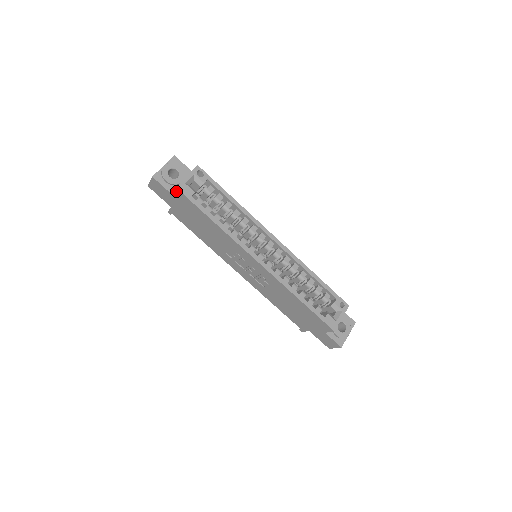
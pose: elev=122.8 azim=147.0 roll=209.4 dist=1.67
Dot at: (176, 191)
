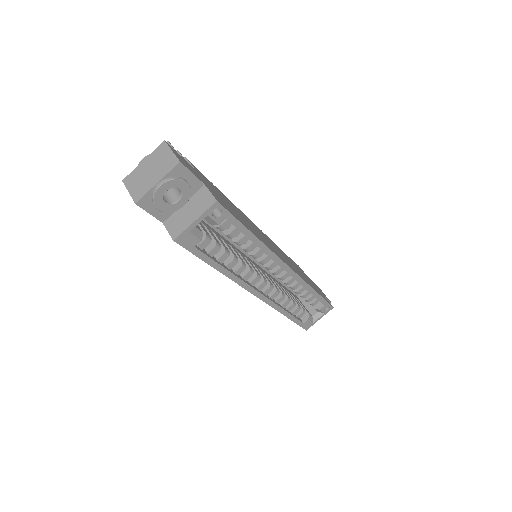
Dot at: (172, 236)
